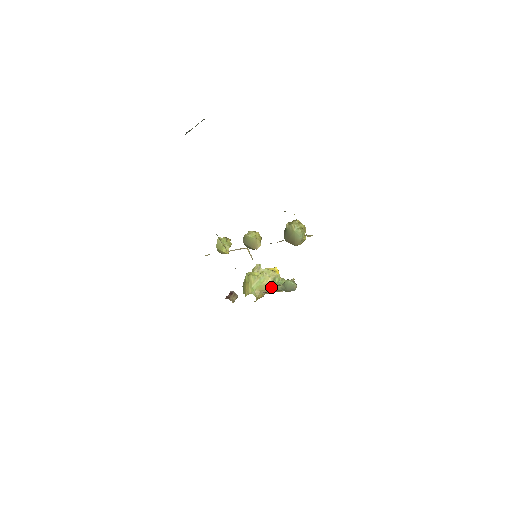
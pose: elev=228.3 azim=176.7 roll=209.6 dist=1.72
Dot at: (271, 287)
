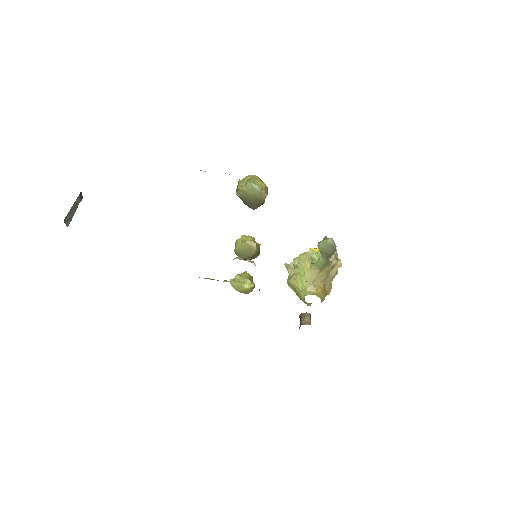
Dot at: (317, 269)
